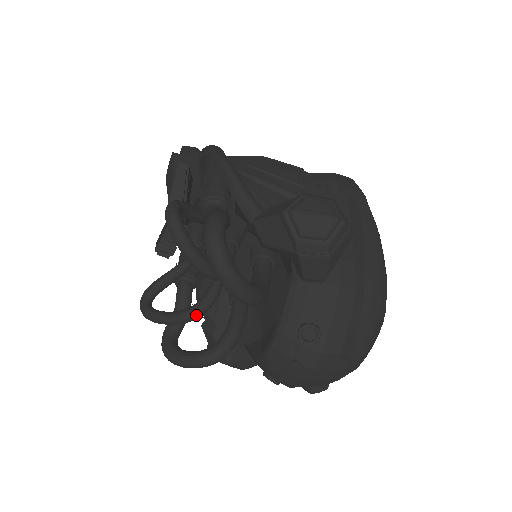
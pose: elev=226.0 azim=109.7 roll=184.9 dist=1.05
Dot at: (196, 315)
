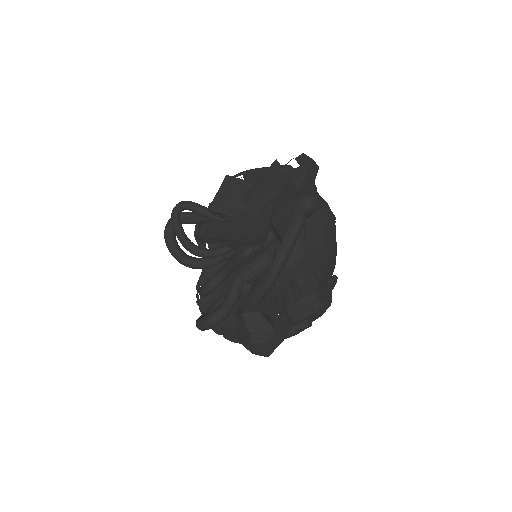
Dot at: (193, 254)
